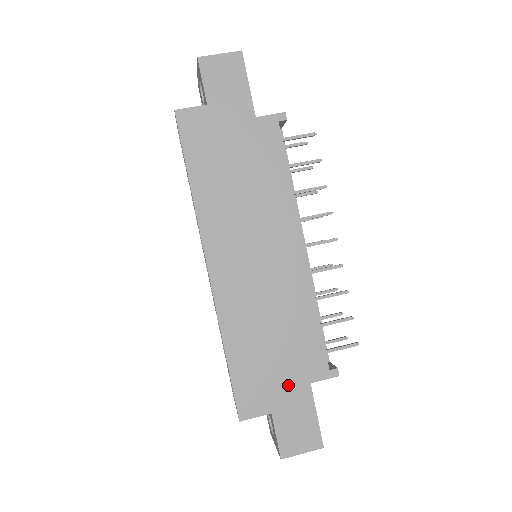
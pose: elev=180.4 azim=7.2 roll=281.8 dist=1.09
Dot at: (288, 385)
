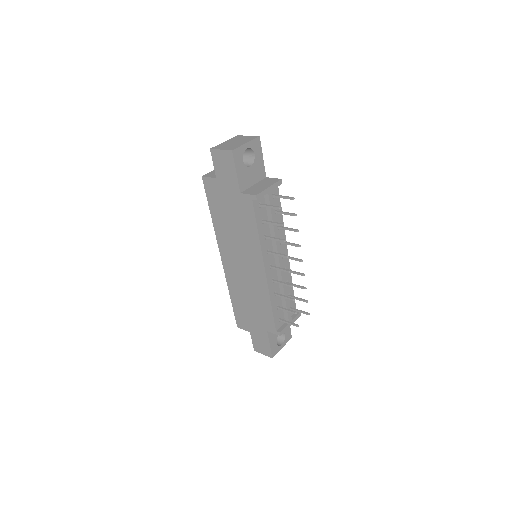
Dot at: (257, 326)
